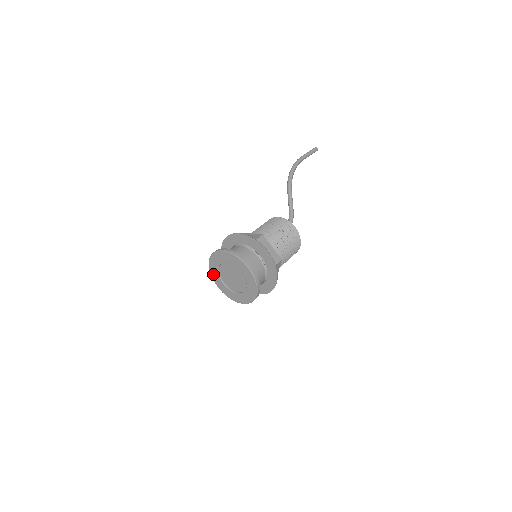
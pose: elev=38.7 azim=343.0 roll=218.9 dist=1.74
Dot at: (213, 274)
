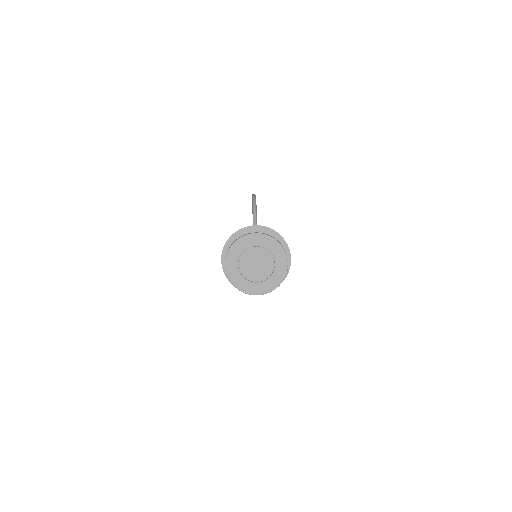
Dot at: (234, 249)
